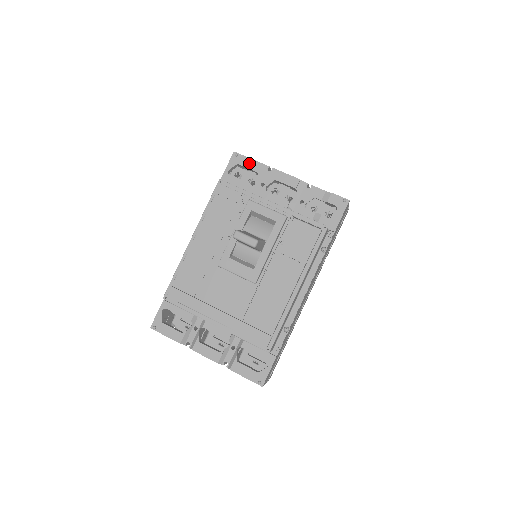
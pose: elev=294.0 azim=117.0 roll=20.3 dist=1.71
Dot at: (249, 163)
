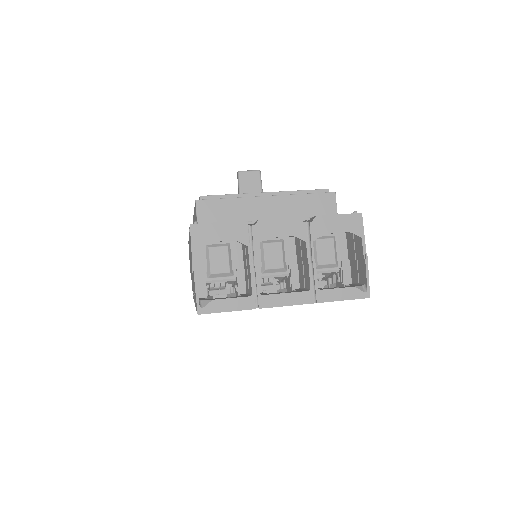
Dot at: occluded
